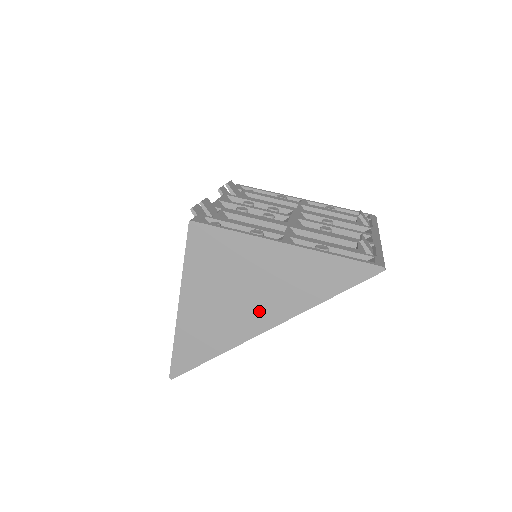
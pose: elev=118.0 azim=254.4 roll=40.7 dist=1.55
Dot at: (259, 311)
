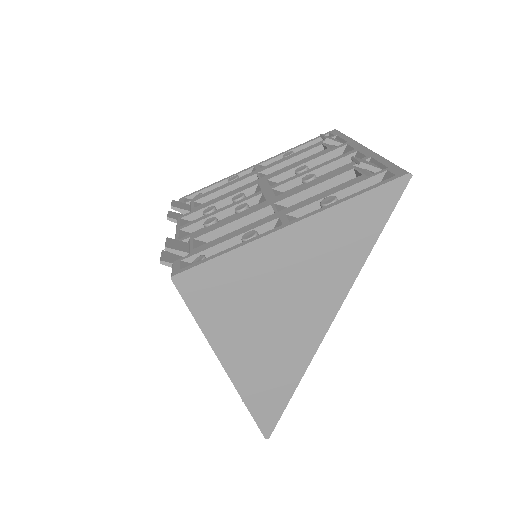
Dot at: (310, 312)
